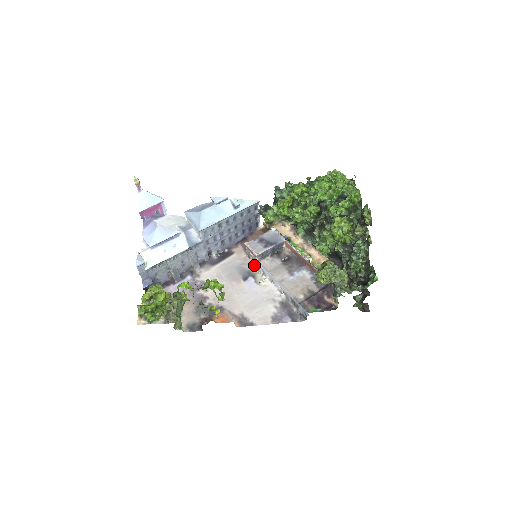
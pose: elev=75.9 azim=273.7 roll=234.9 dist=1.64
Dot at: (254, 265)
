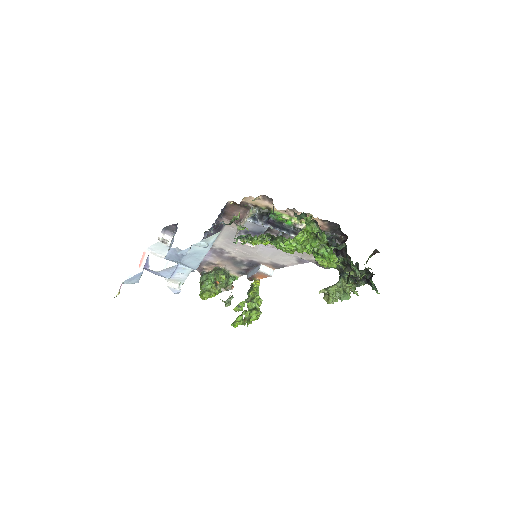
Dot at: occluded
